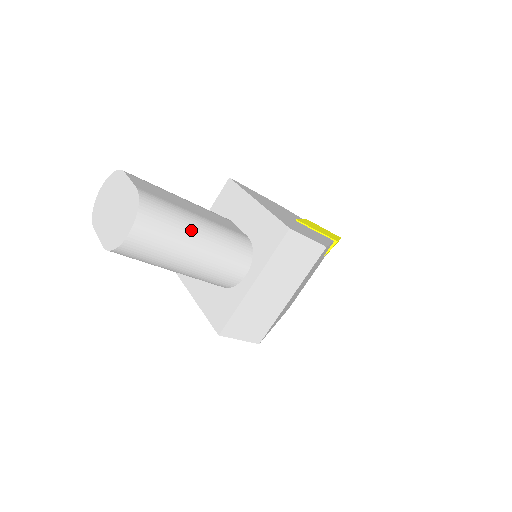
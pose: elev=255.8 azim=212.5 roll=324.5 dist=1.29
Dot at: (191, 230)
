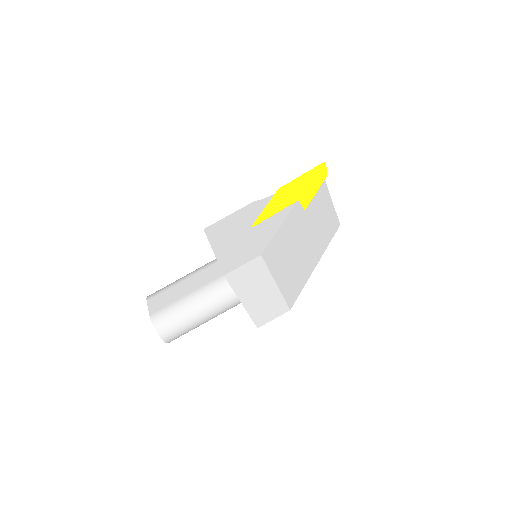
Dot at: (186, 311)
